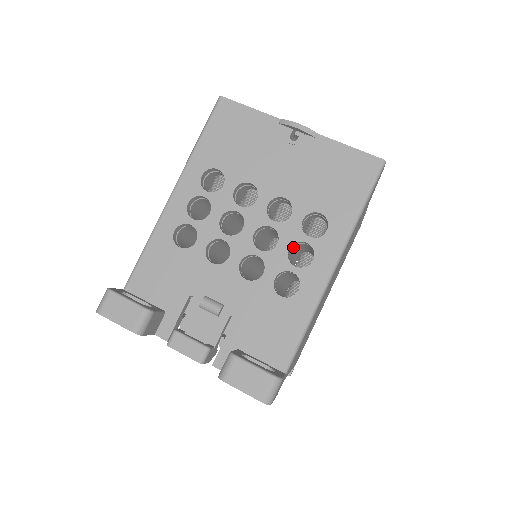
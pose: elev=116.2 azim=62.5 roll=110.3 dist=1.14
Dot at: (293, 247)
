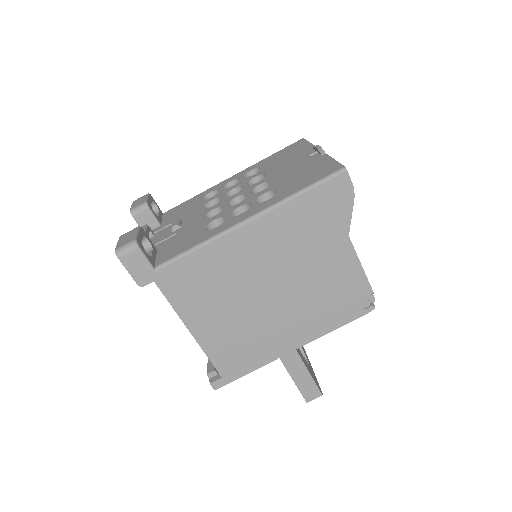
Dot at: occluded
